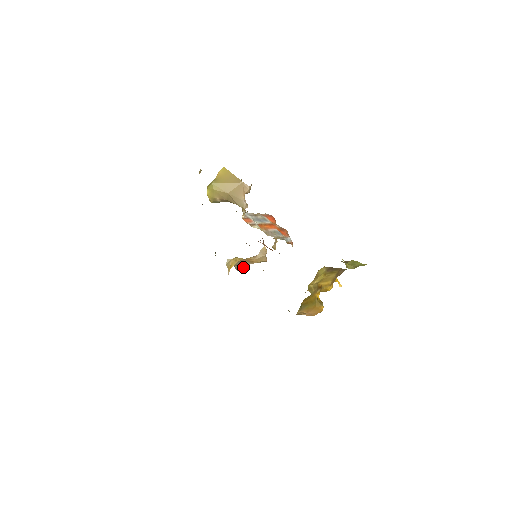
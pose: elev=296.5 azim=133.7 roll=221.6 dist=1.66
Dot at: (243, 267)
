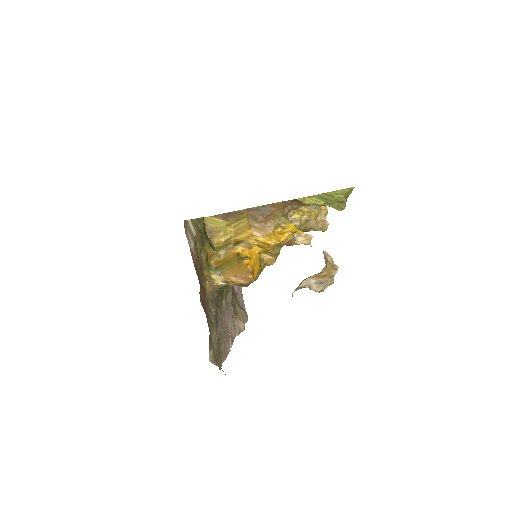
Dot at: (321, 286)
